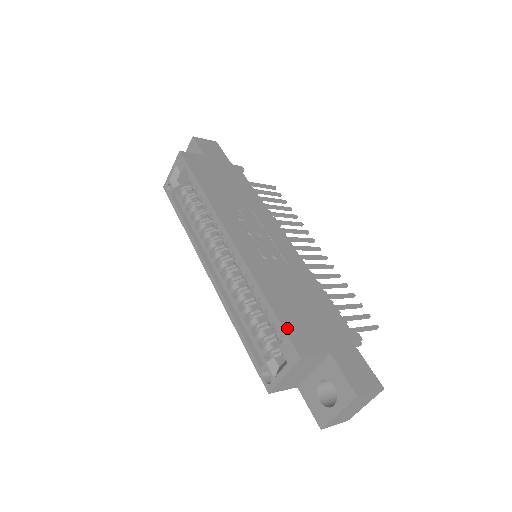
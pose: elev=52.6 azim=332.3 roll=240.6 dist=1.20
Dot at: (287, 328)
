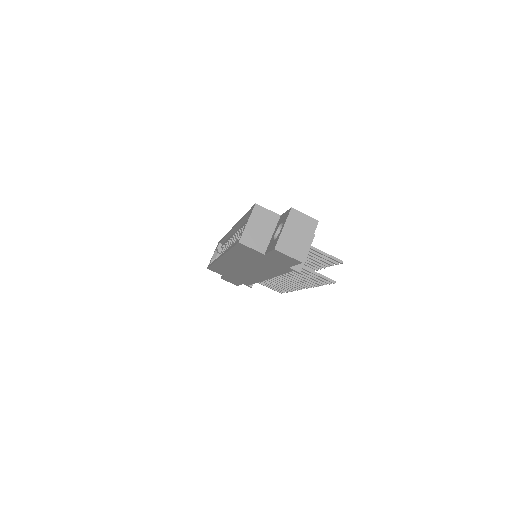
Dot at: occluded
